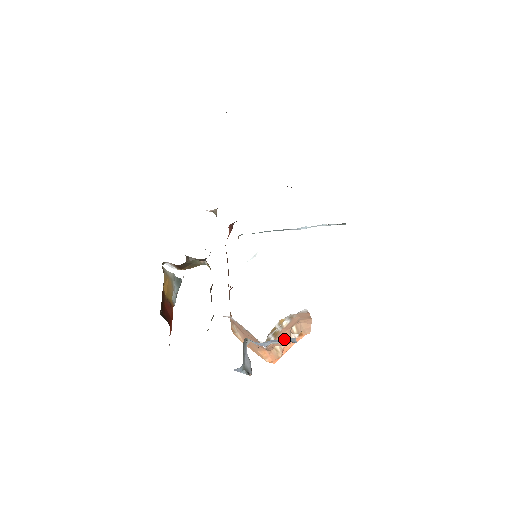
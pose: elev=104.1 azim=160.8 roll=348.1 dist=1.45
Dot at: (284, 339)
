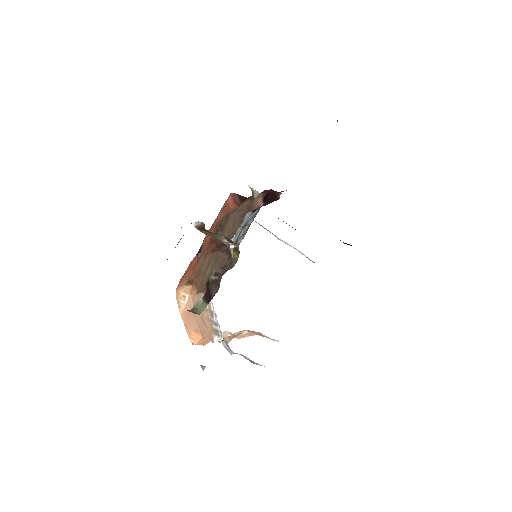
Dot at: (228, 340)
